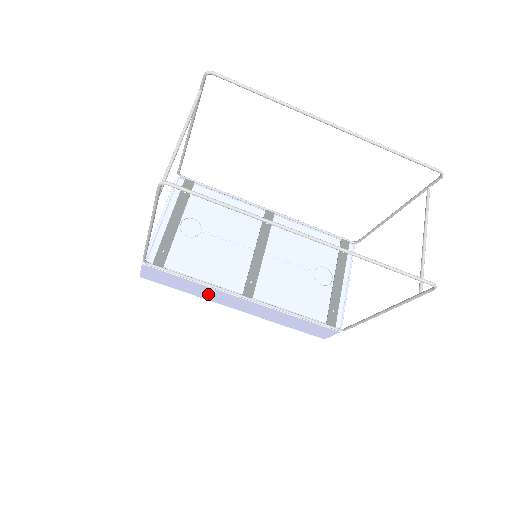
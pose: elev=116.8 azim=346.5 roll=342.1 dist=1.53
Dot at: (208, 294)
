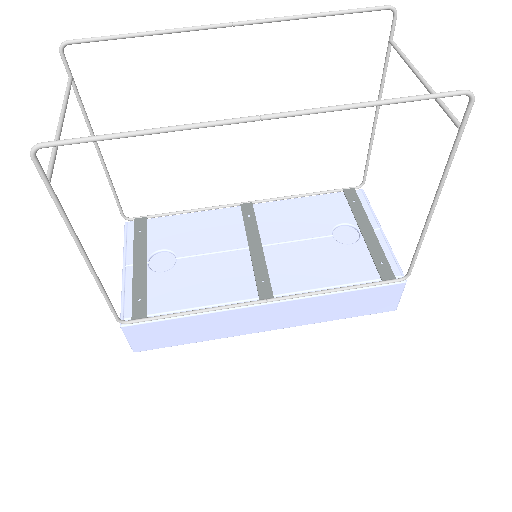
Dot at: (222, 326)
